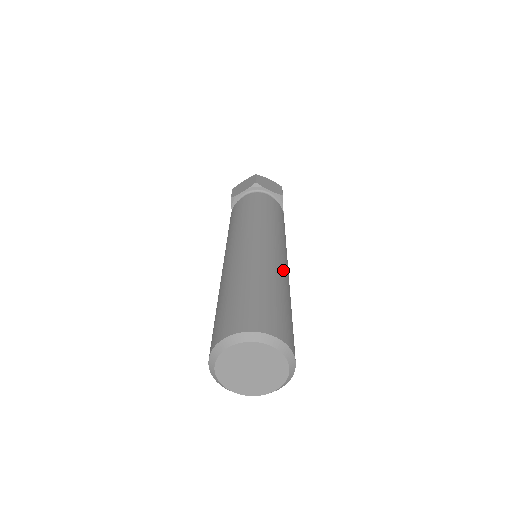
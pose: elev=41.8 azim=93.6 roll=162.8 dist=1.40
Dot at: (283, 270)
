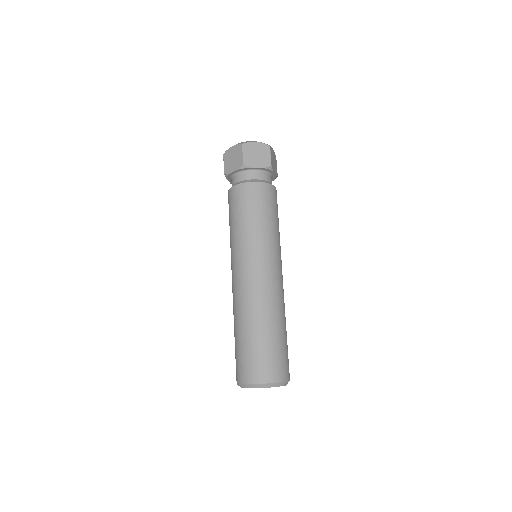
Dot at: (276, 296)
